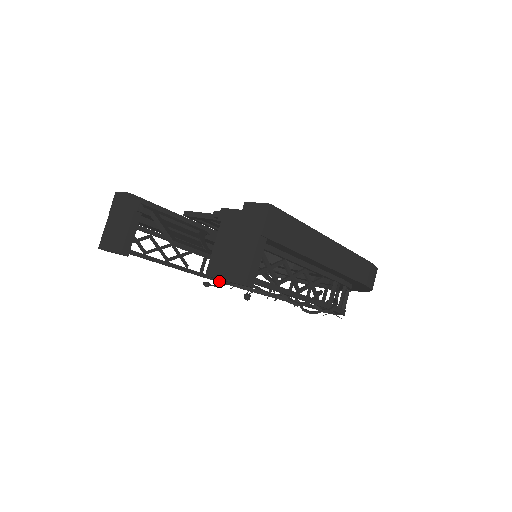
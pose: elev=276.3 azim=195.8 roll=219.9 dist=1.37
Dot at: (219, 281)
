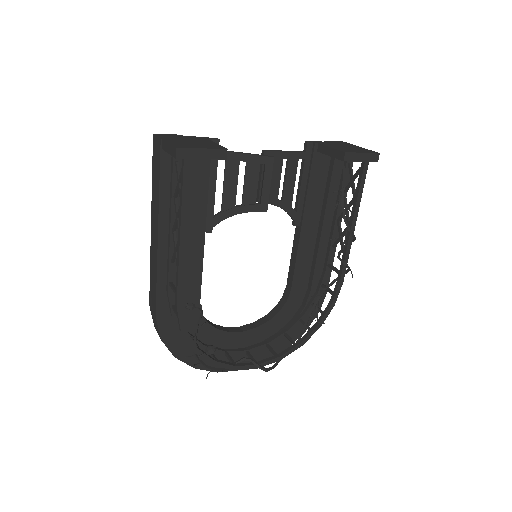
Dot at: (184, 321)
